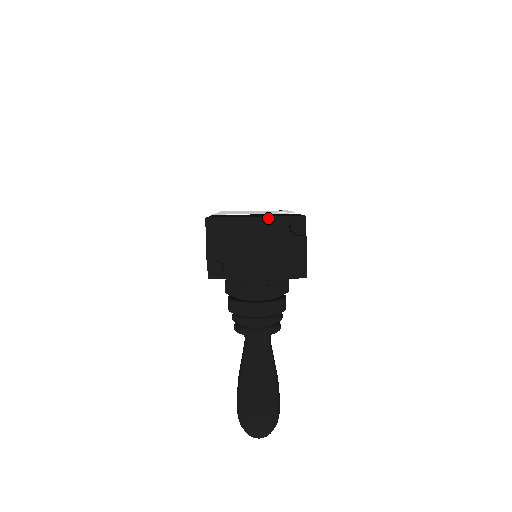
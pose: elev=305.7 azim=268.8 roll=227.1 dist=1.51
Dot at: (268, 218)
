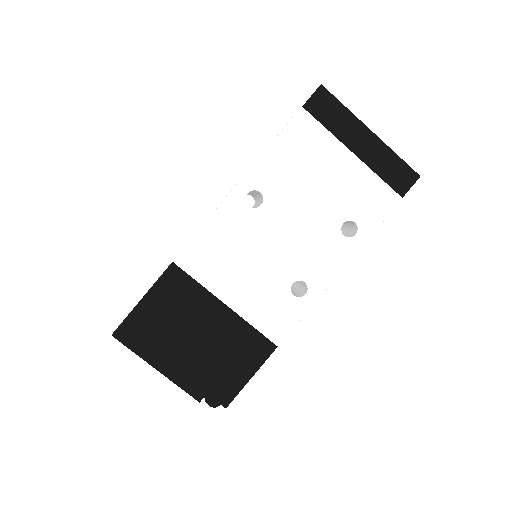
Dot at: (178, 386)
